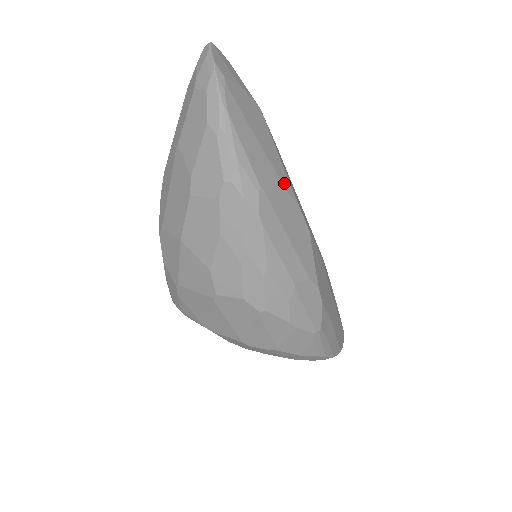
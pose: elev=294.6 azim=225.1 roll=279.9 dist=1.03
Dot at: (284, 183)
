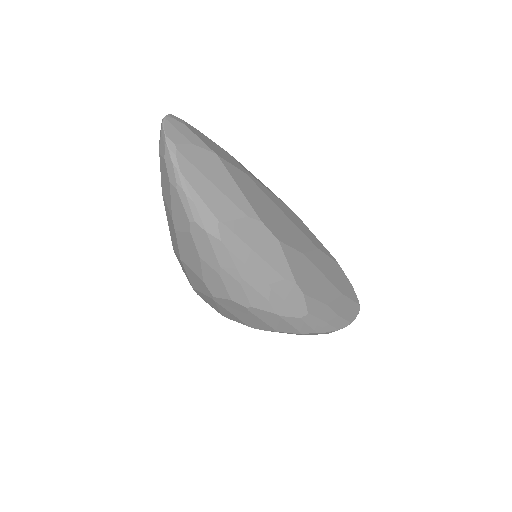
Dot at: (245, 210)
